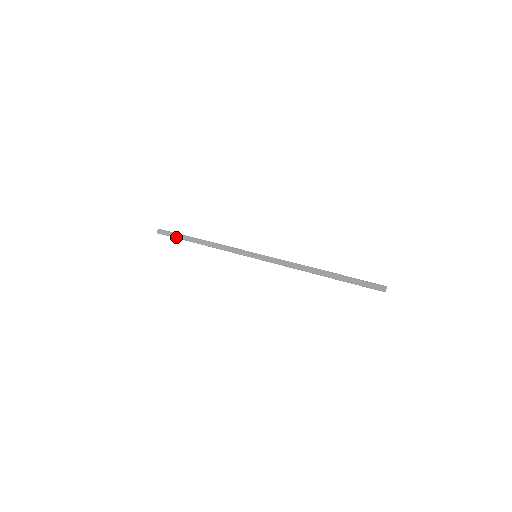
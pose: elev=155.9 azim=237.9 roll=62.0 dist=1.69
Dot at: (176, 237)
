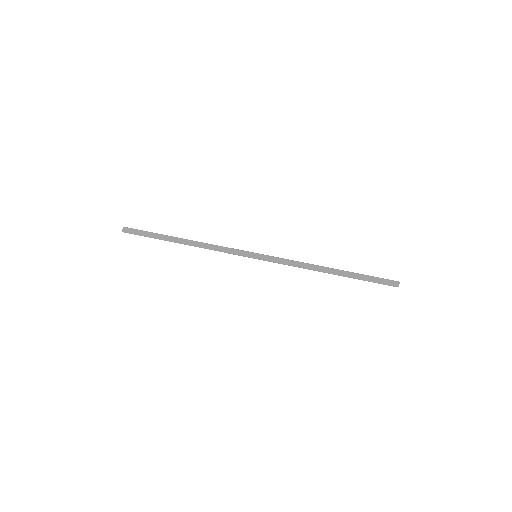
Dot at: (151, 237)
